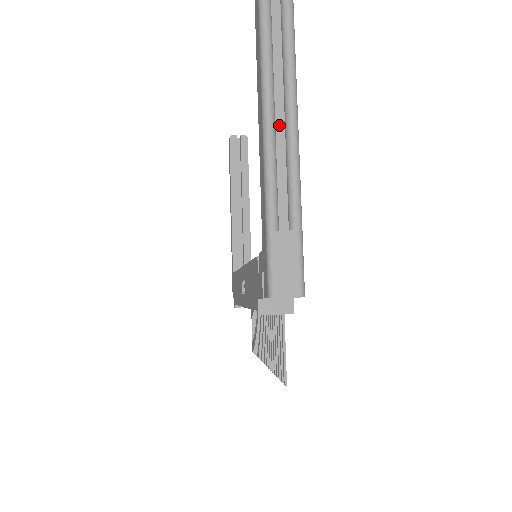
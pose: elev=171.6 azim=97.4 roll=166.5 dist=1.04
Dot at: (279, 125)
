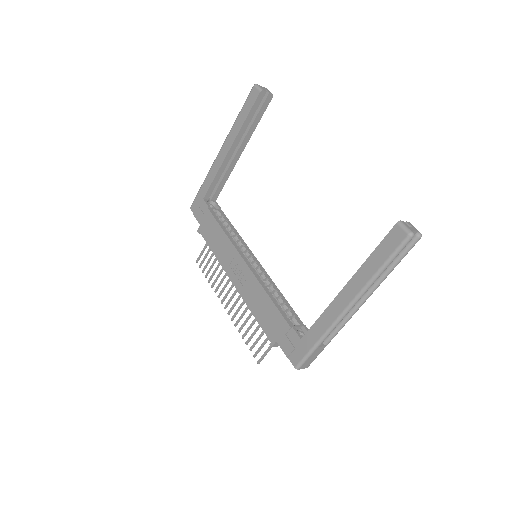
Dot at: occluded
